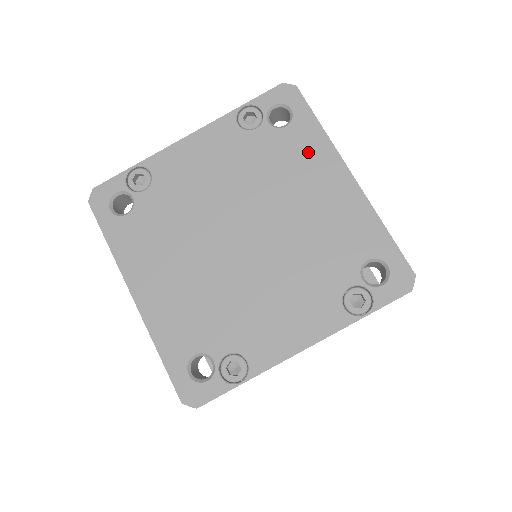
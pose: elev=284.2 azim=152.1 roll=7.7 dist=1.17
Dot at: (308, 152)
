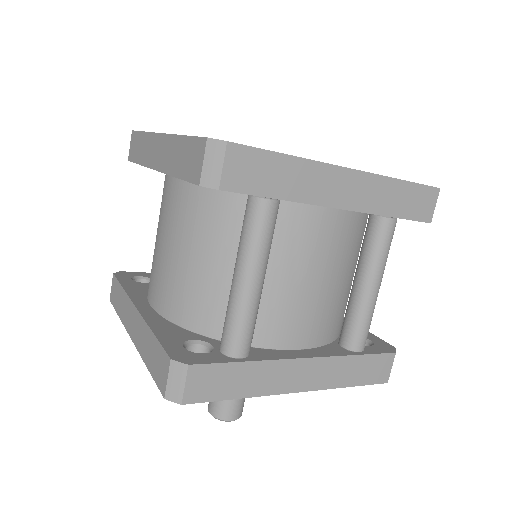
Dot at: occluded
